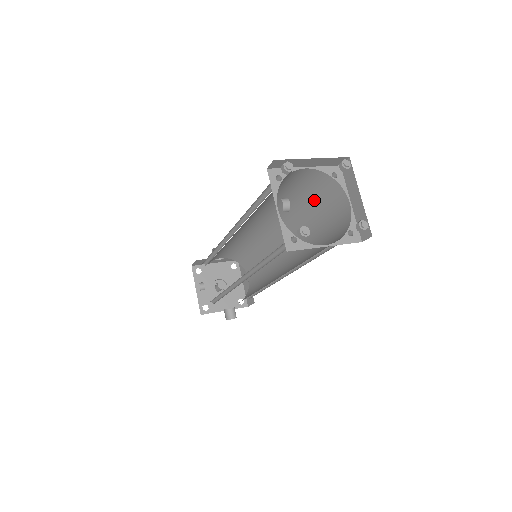
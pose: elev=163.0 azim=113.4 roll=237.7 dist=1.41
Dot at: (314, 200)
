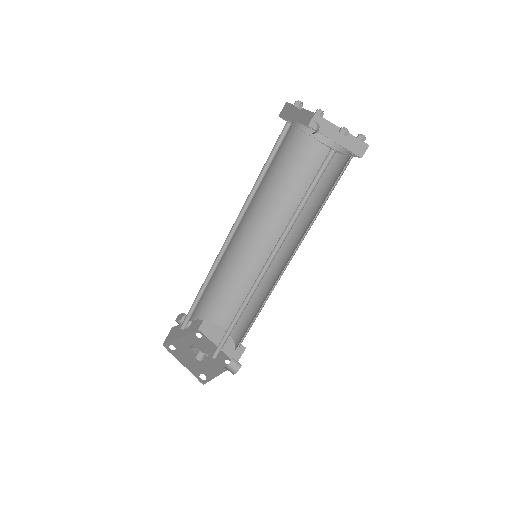
Dot at: (296, 166)
